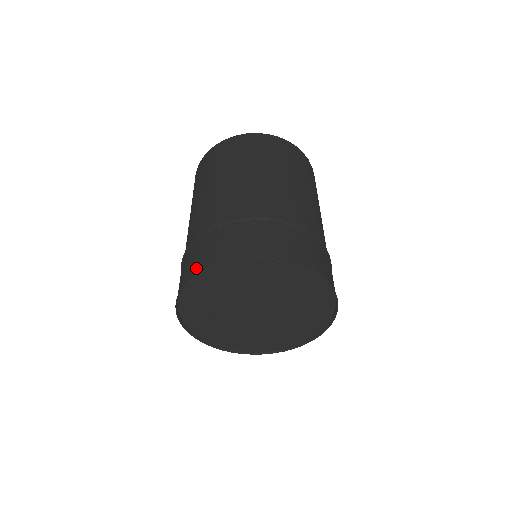
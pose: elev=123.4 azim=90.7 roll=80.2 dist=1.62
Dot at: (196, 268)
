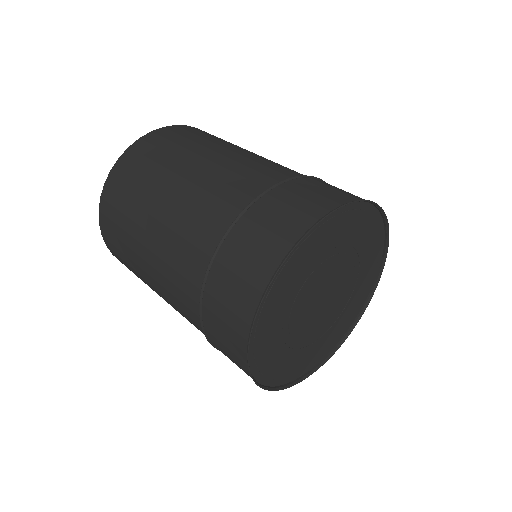
Dot at: (248, 305)
